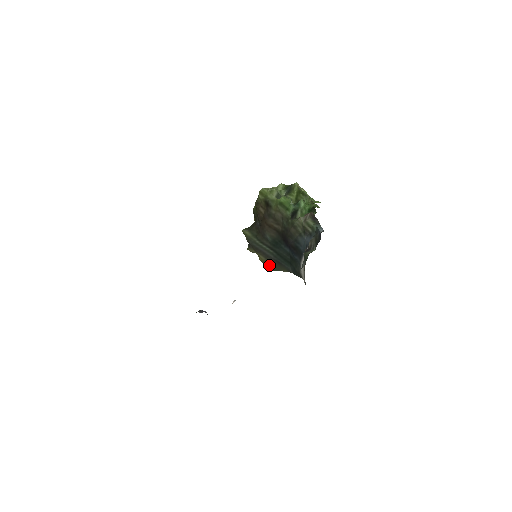
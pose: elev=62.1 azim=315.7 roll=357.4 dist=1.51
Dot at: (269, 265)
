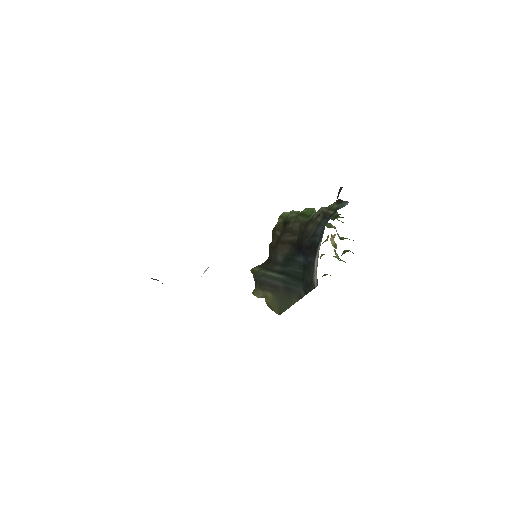
Dot at: (276, 305)
